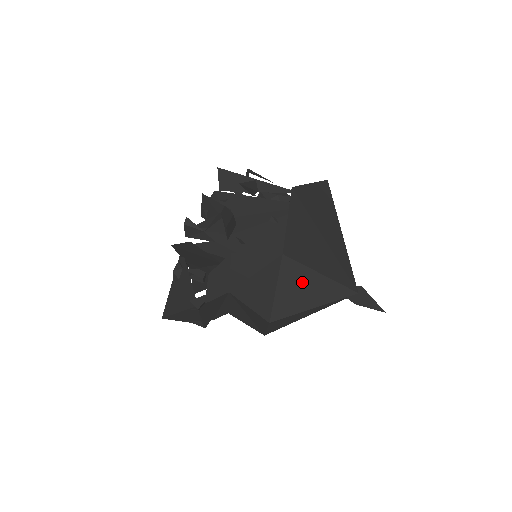
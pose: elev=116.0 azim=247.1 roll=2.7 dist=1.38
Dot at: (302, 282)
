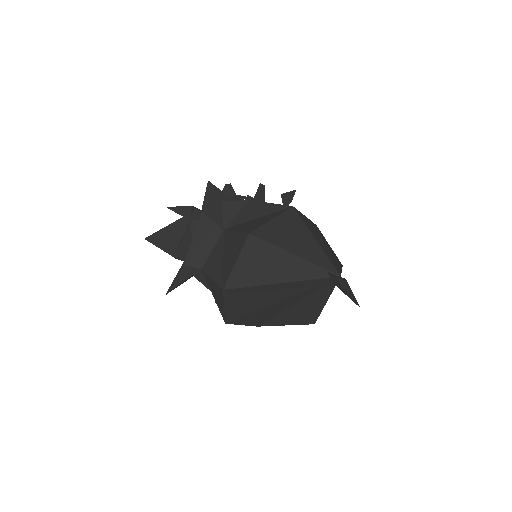
Dot at: (296, 232)
